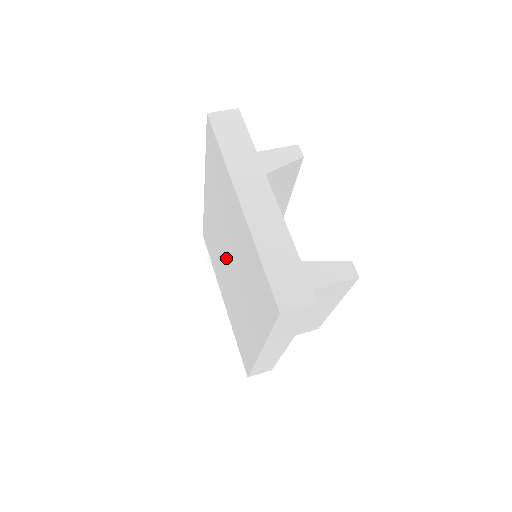
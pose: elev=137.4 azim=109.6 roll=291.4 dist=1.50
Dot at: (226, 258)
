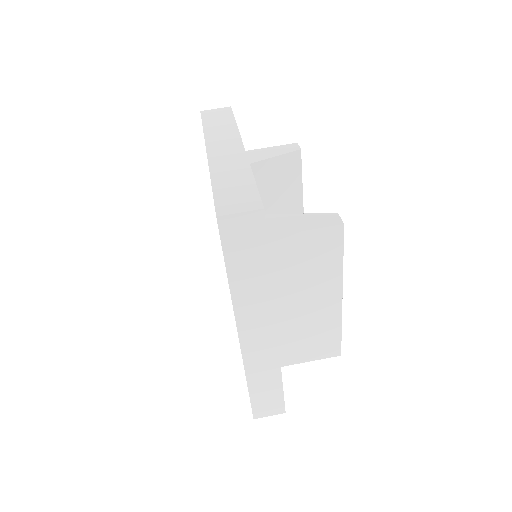
Dot at: occluded
